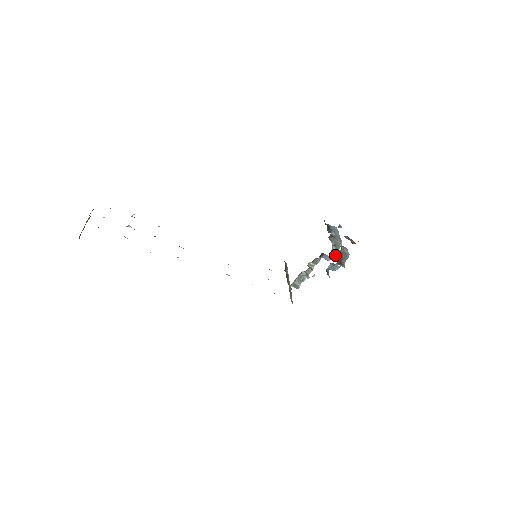
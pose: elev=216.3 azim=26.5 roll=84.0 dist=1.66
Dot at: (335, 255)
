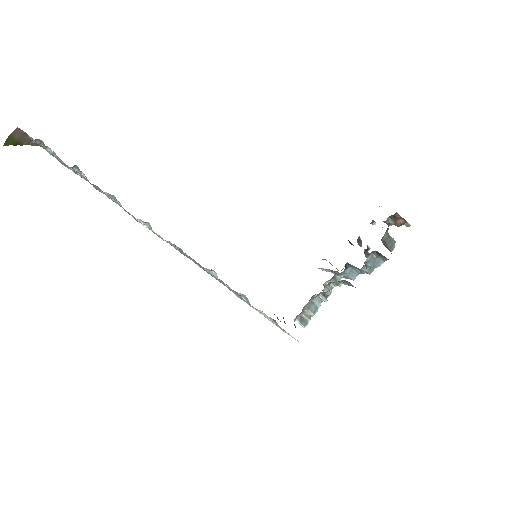
Dot at: occluded
